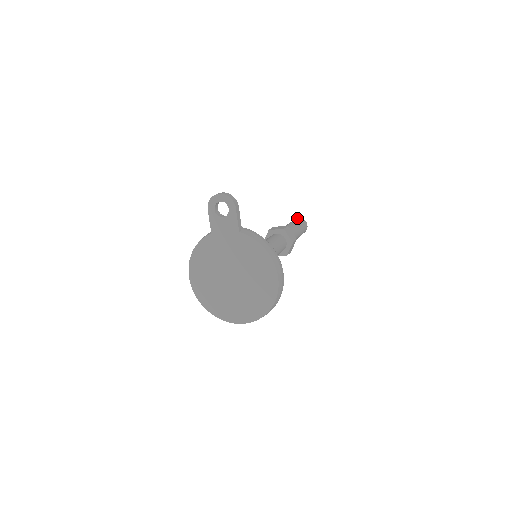
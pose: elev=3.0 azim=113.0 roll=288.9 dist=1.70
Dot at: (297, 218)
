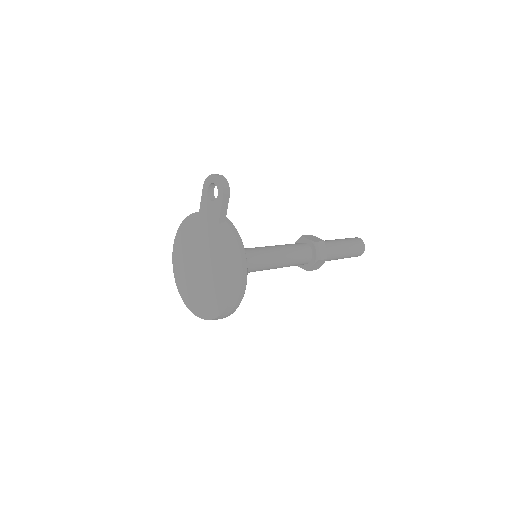
Dot at: (357, 237)
